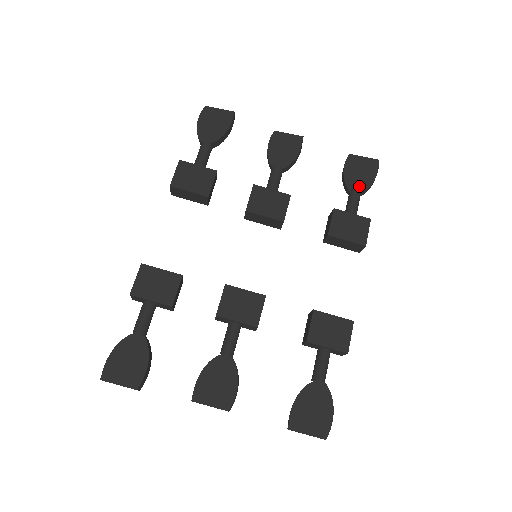
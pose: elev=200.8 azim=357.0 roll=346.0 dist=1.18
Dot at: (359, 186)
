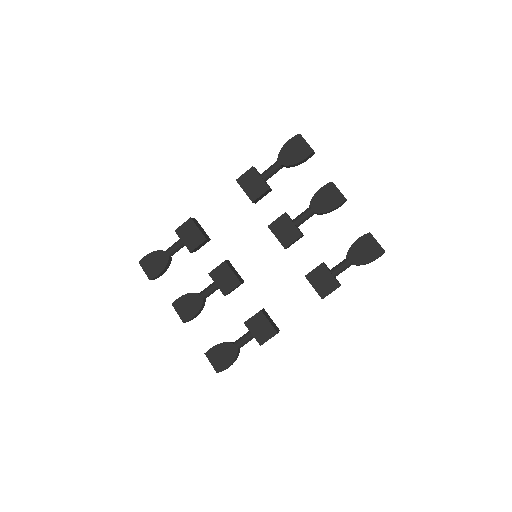
Dot at: (355, 259)
